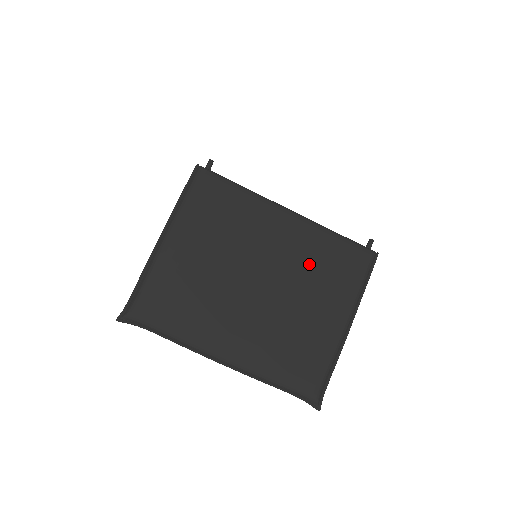
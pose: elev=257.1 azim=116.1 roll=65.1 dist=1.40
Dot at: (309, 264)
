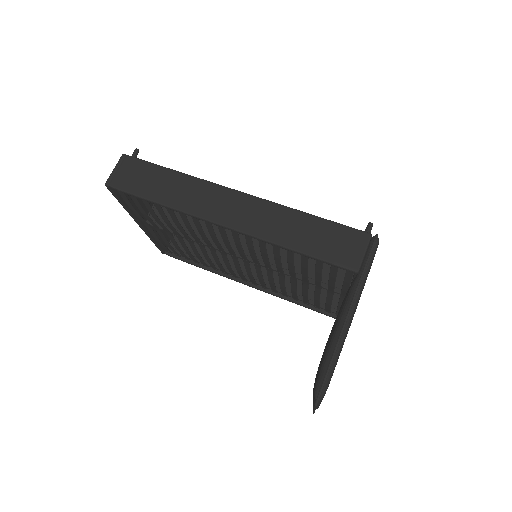
Dot at: occluded
